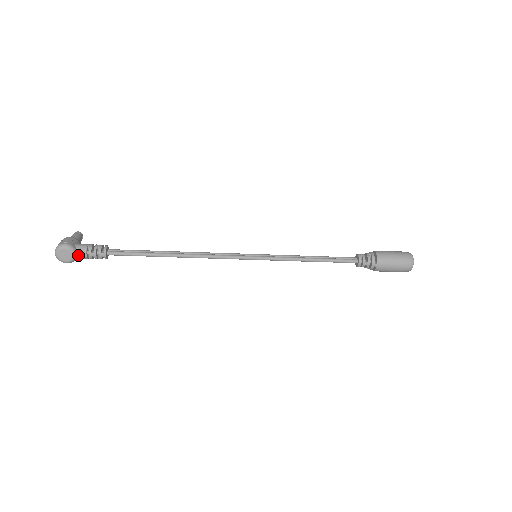
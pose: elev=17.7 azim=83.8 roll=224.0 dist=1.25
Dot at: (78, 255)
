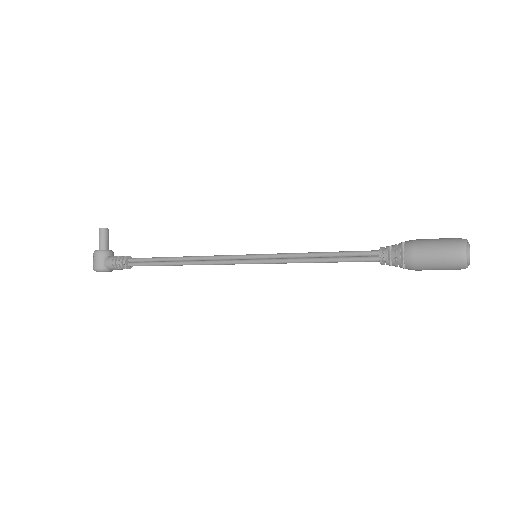
Dot at: (112, 269)
